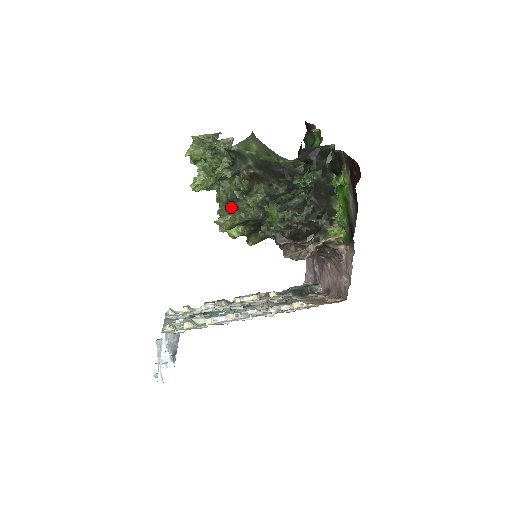
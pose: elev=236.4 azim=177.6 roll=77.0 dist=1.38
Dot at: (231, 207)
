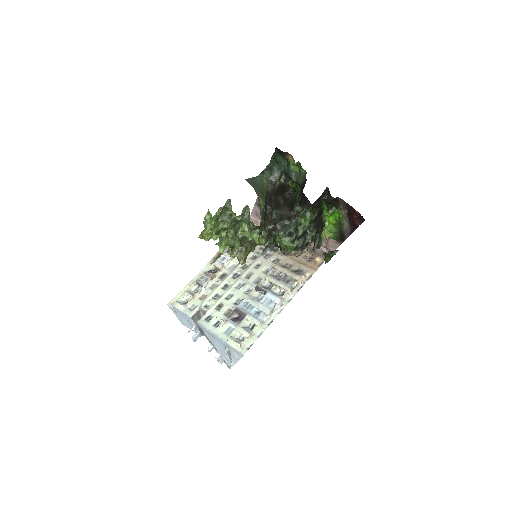
Dot at: (245, 244)
